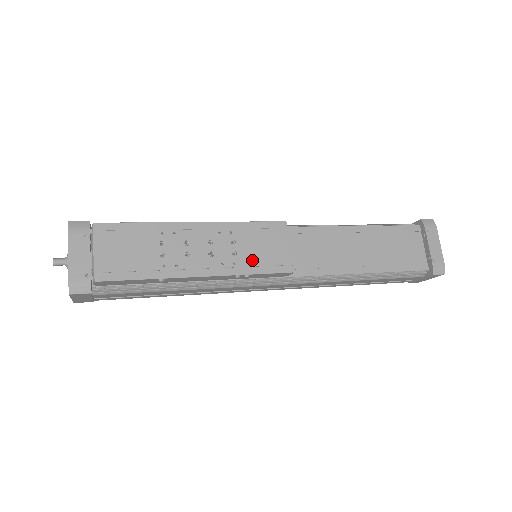
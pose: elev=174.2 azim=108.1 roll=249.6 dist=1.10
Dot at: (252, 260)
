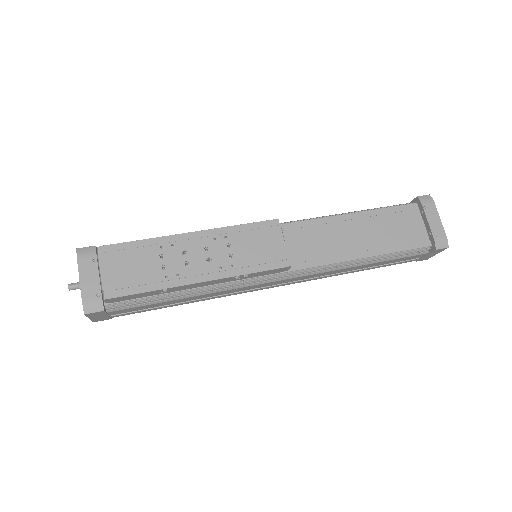
Dot at: (249, 260)
